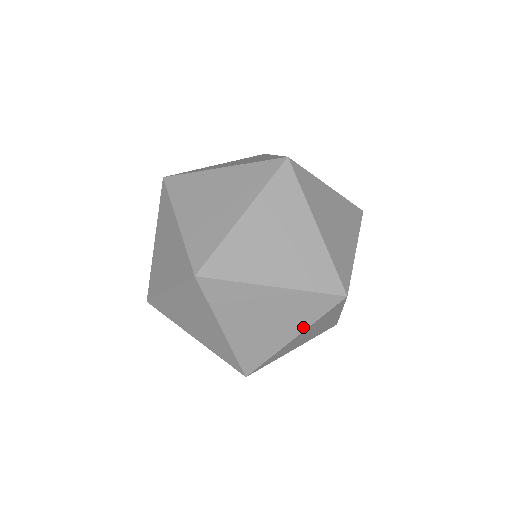
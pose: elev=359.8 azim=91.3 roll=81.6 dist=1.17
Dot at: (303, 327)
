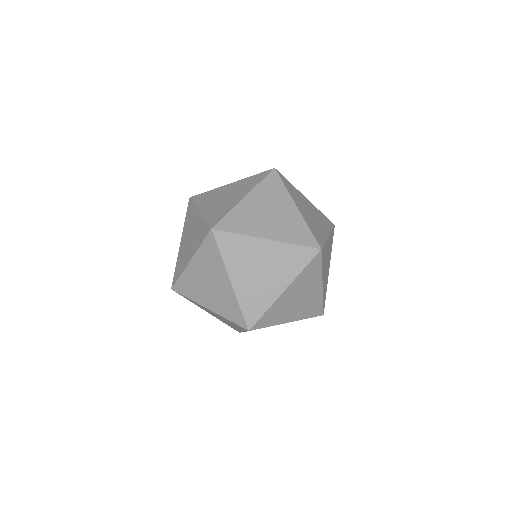
Dot at: (291, 278)
